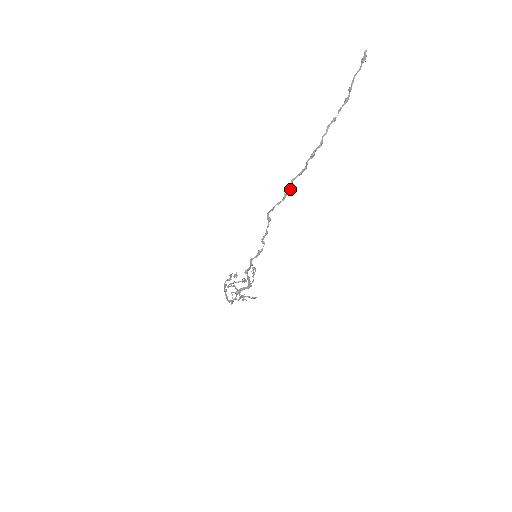
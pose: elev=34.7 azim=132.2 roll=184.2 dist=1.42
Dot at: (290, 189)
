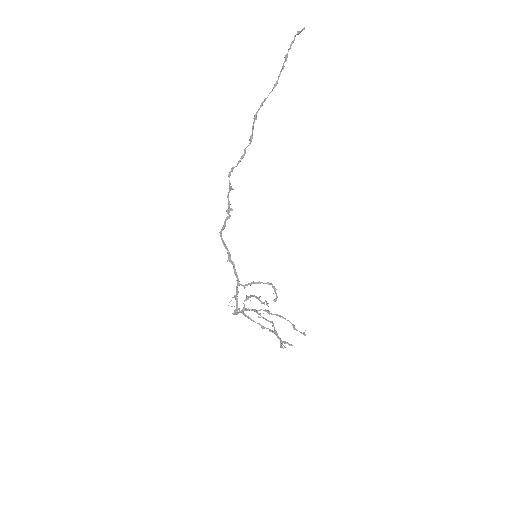
Dot at: occluded
